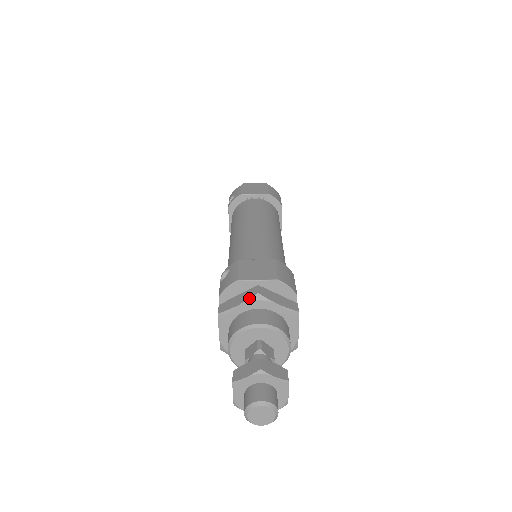
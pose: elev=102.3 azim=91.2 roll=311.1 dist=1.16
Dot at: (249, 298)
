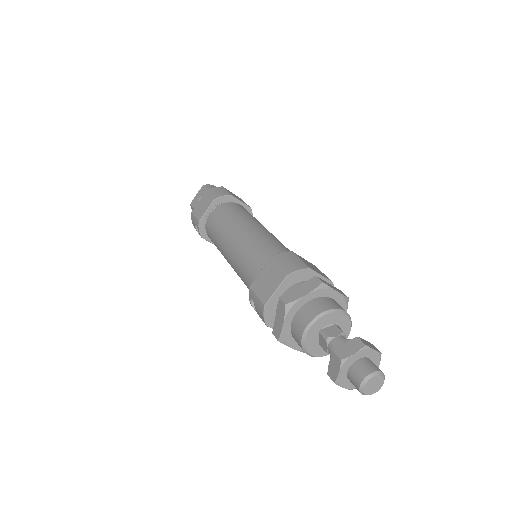
Dot at: (284, 313)
